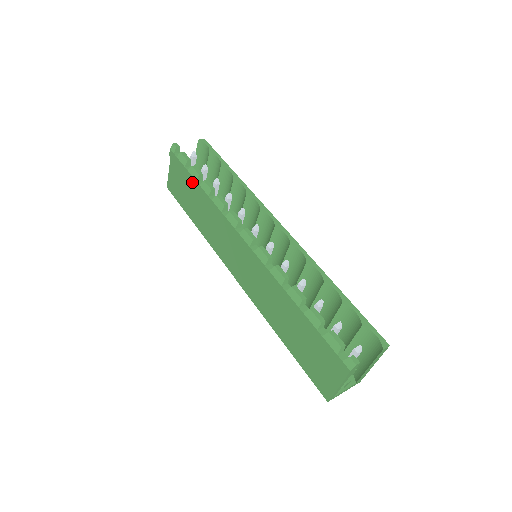
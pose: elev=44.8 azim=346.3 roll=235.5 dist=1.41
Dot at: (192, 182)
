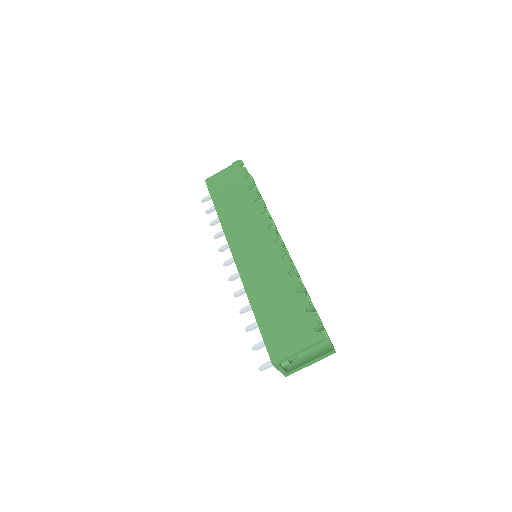
Dot at: (243, 186)
